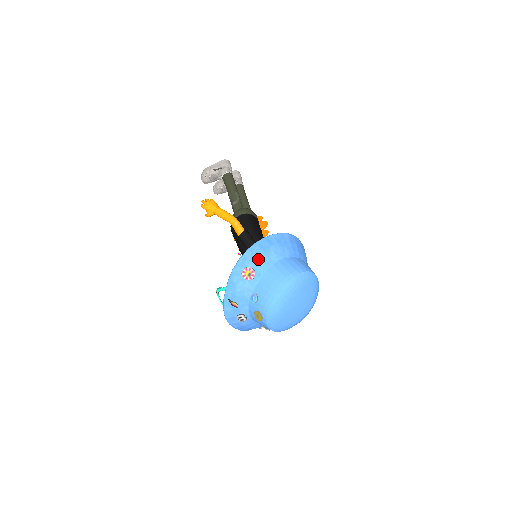
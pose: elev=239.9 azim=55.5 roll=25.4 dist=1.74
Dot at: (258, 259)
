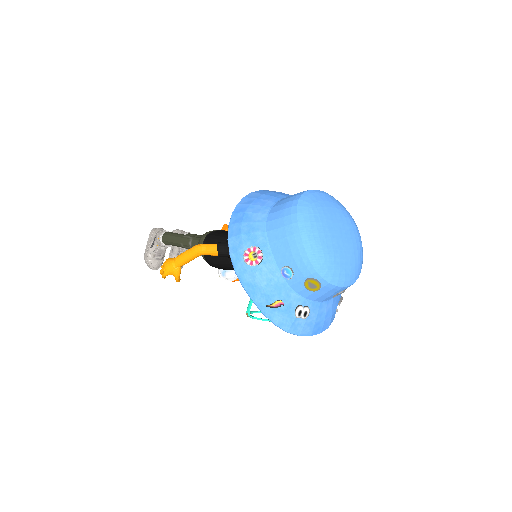
Dot at: (246, 233)
